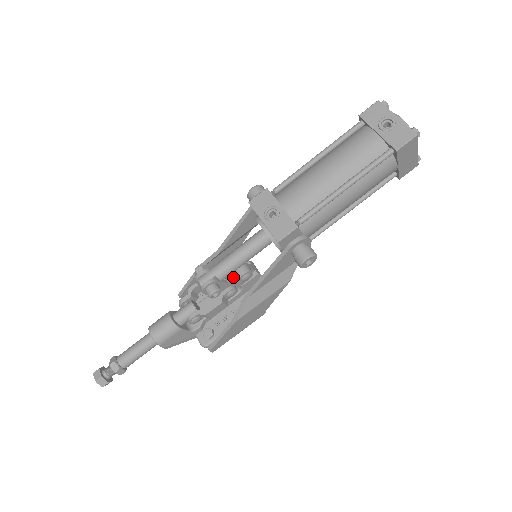
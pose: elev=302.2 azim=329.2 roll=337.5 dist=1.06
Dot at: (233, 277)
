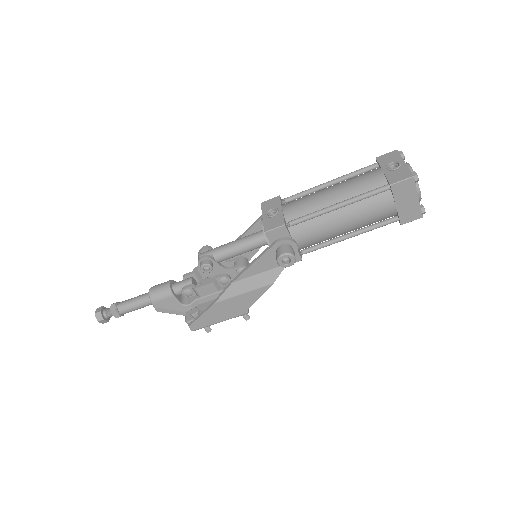
Dot at: occluded
